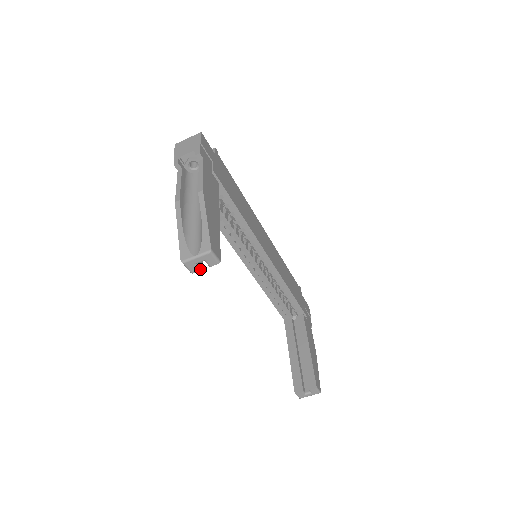
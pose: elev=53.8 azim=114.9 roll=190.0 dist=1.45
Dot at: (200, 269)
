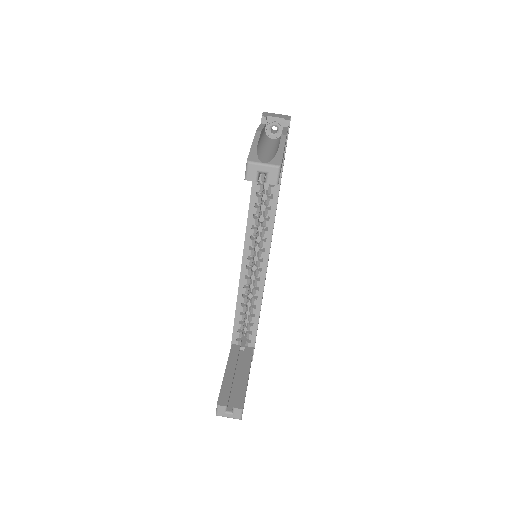
Dot at: (256, 180)
